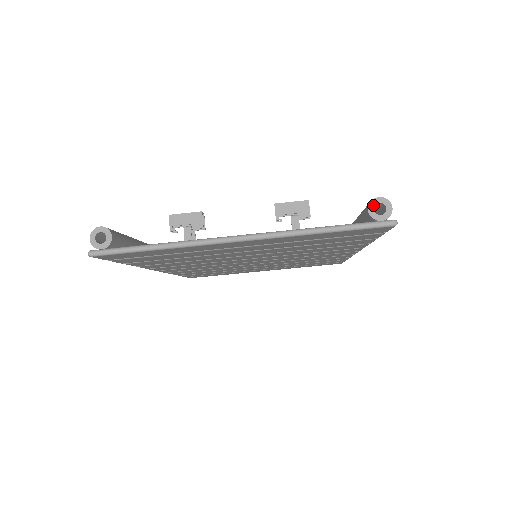
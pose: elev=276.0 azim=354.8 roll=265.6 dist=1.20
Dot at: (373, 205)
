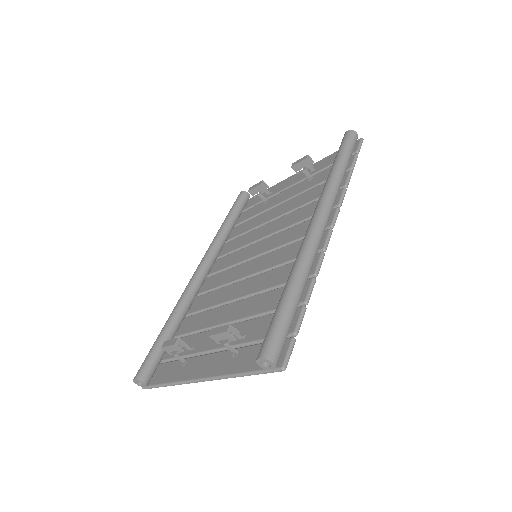
Dot at: (259, 363)
